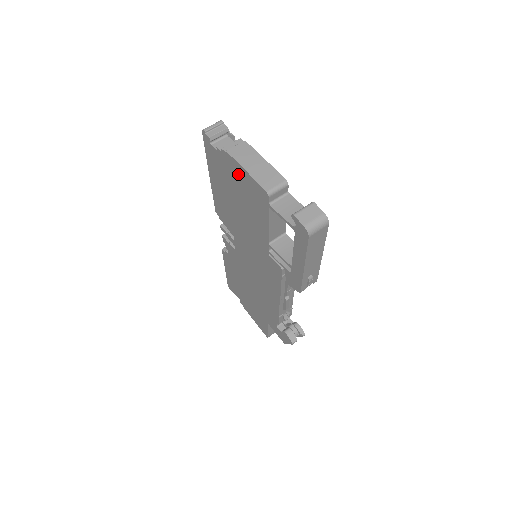
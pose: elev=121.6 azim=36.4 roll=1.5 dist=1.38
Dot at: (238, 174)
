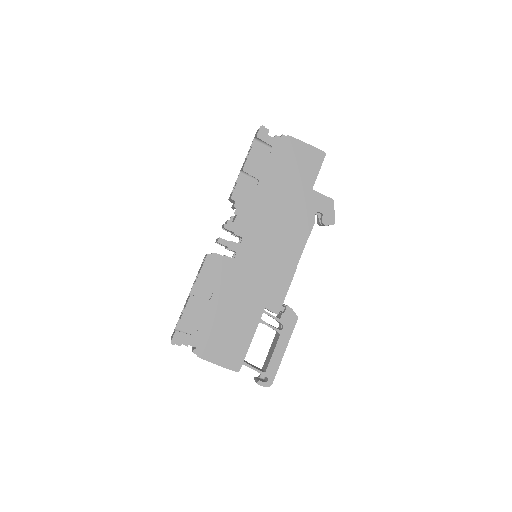
Dot at: occluded
